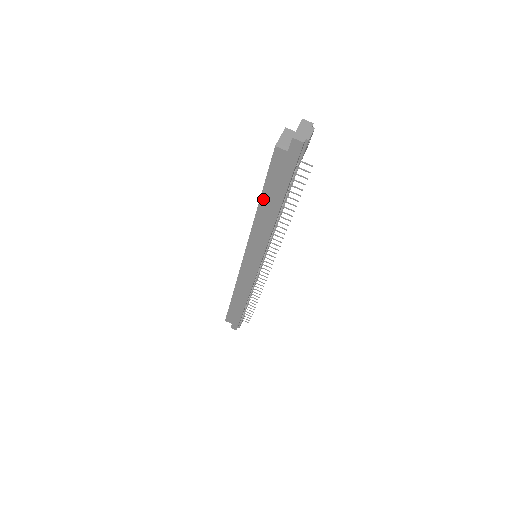
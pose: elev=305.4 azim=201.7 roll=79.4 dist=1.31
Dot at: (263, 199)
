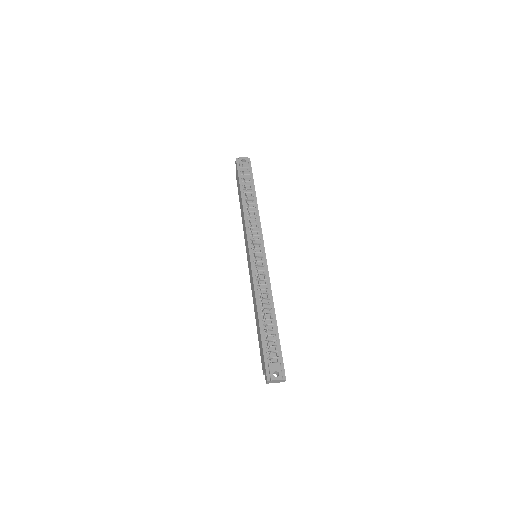
Dot at: (240, 202)
